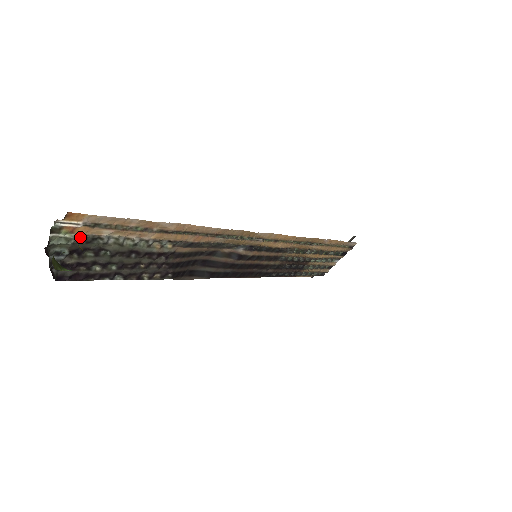
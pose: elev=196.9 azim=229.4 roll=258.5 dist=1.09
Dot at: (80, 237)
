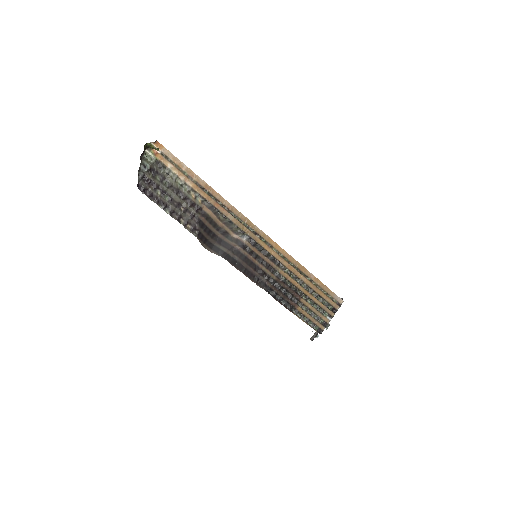
Dot at: (157, 161)
